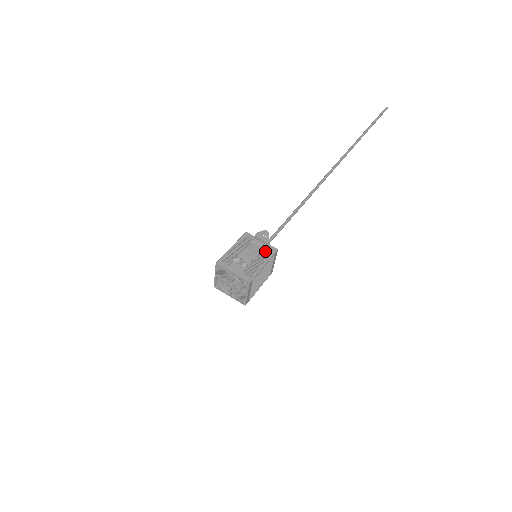
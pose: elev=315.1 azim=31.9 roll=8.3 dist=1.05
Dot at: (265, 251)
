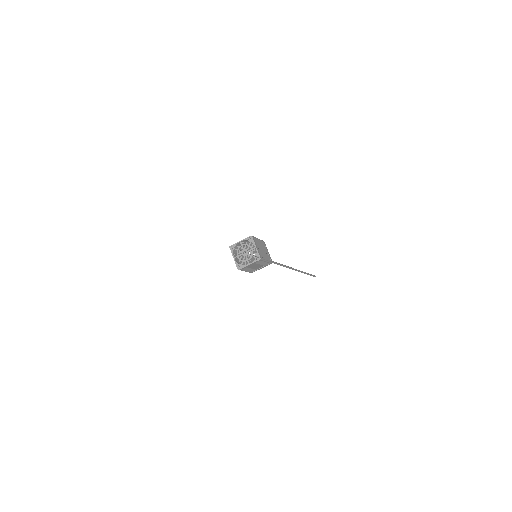
Dot at: occluded
